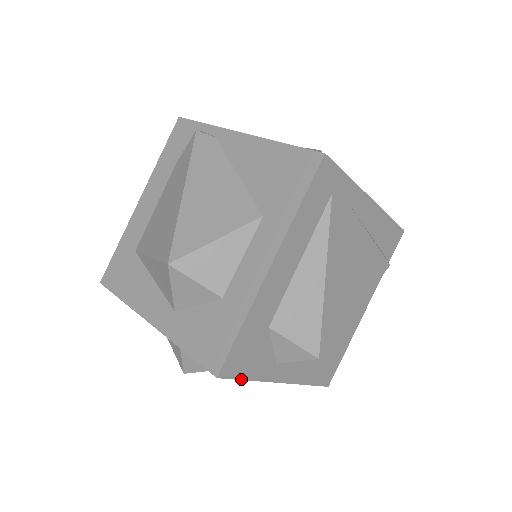
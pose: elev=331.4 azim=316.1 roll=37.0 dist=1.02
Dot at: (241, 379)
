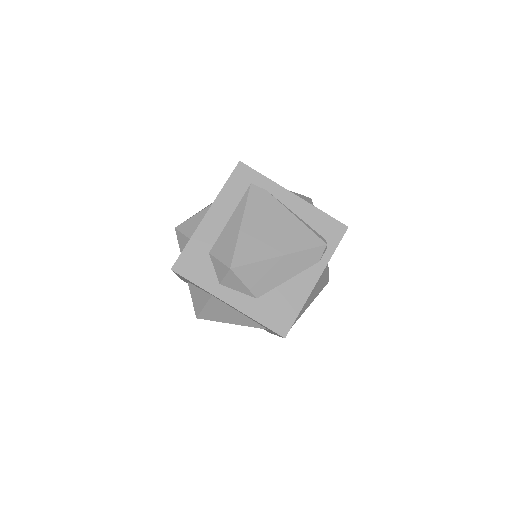
Dot at: (189, 280)
